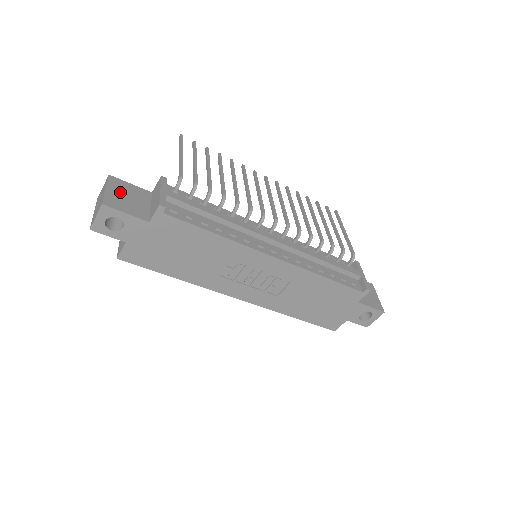
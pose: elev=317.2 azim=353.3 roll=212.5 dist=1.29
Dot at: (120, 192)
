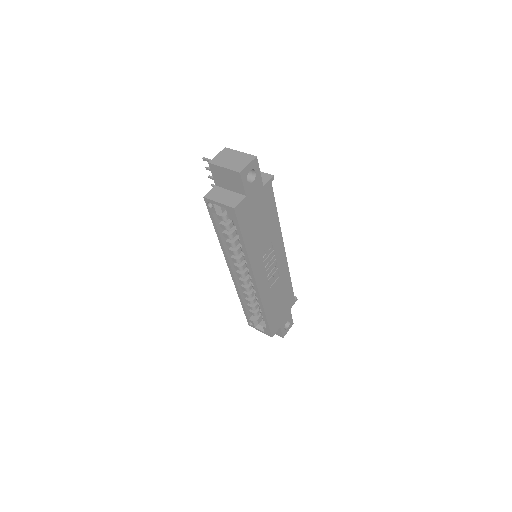
Dot at: occluded
